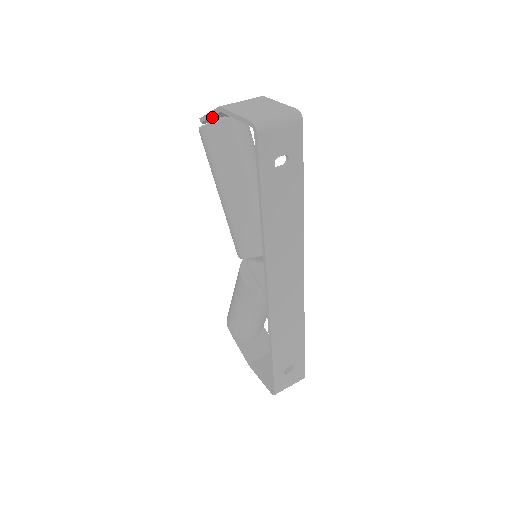
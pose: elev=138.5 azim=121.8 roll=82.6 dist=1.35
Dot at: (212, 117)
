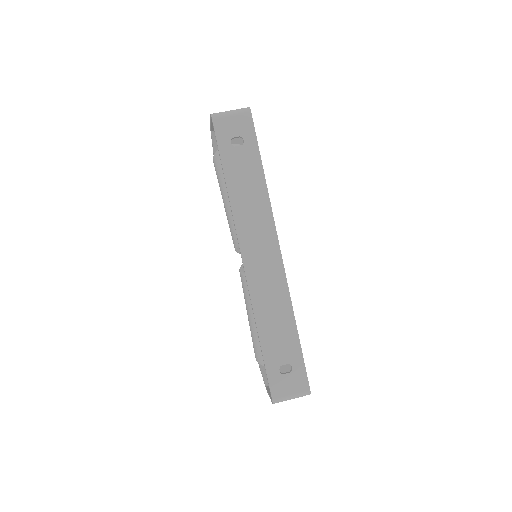
Dot at: (216, 146)
